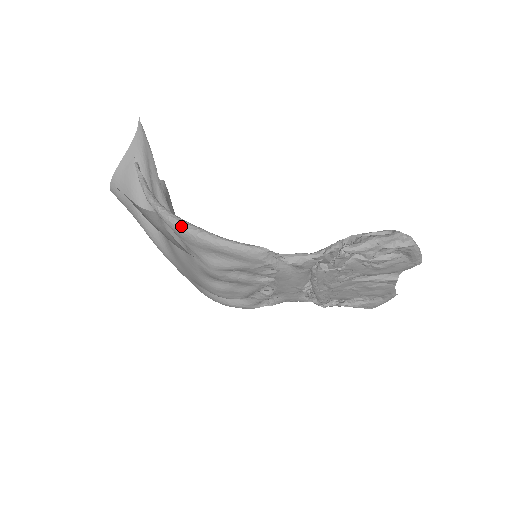
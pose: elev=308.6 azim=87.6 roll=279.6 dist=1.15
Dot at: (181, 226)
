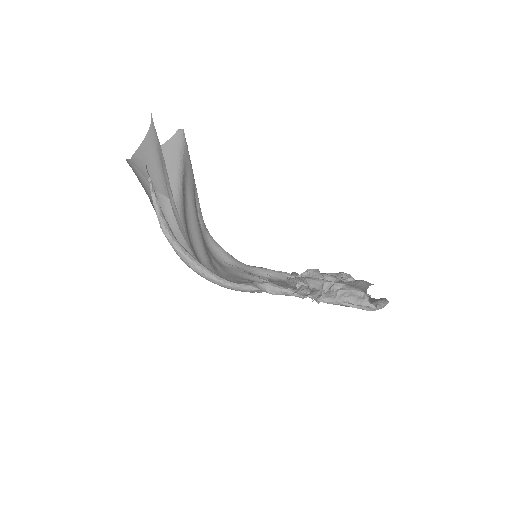
Dot at: (188, 263)
